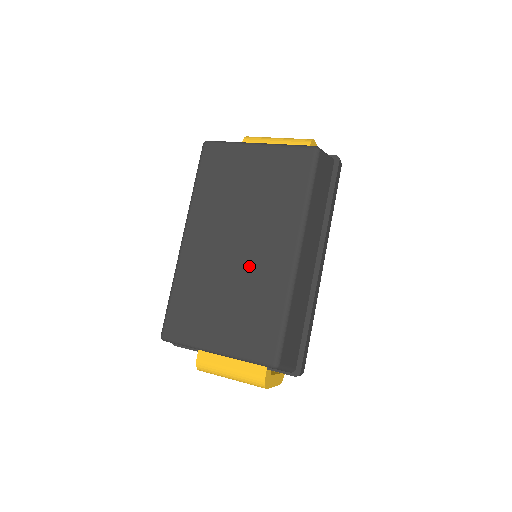
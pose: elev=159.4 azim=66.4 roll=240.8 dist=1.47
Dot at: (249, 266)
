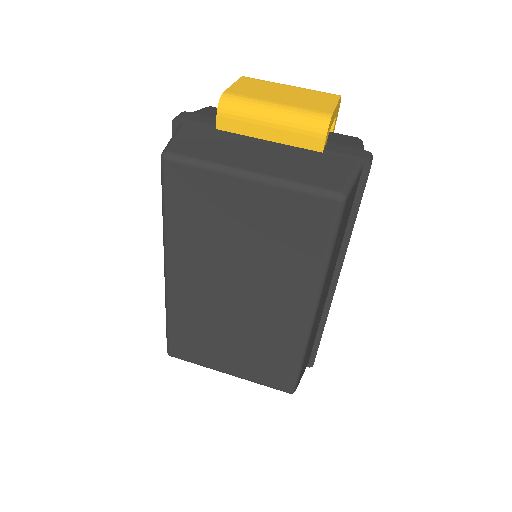
Dot at: (255, 317)
